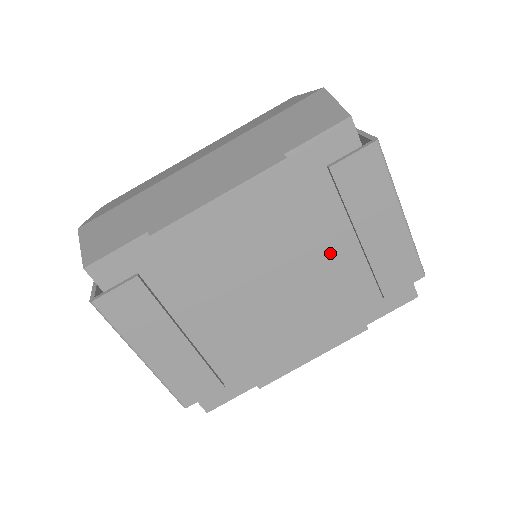
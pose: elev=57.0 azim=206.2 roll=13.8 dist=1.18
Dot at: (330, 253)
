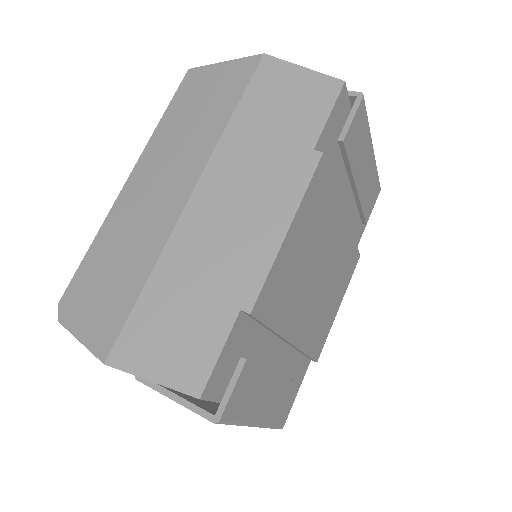
Dot at: (345, 216)
